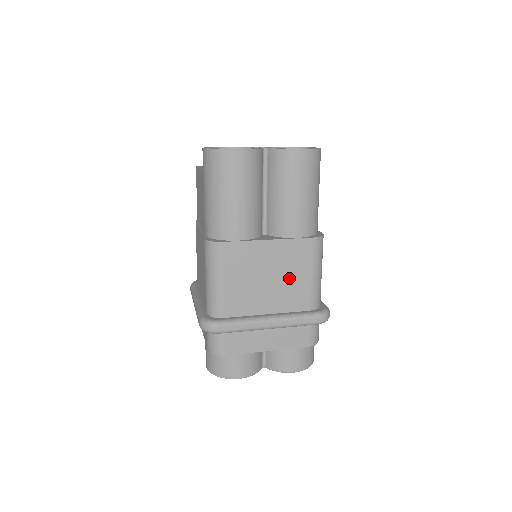
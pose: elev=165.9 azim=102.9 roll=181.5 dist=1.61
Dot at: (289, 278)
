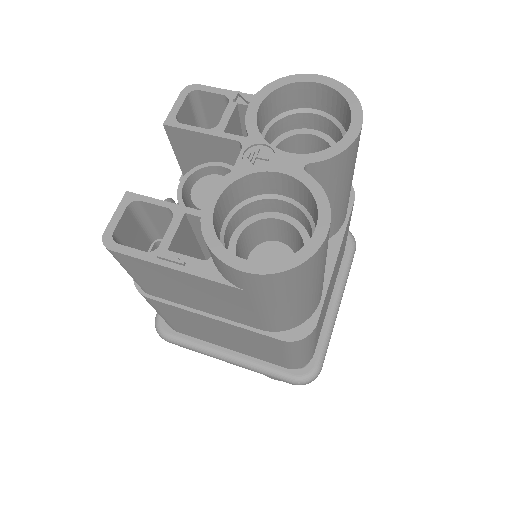
Dot at: (340, 257)
